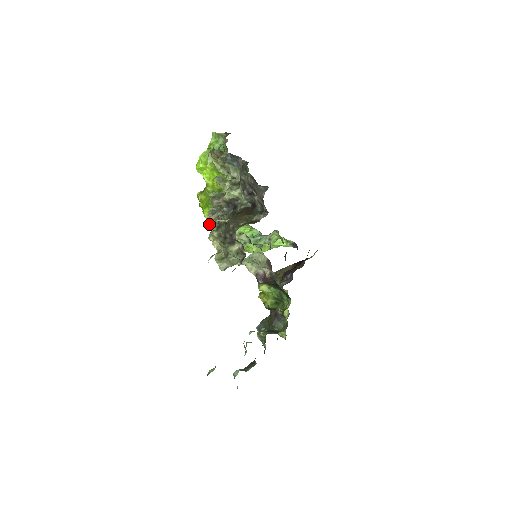
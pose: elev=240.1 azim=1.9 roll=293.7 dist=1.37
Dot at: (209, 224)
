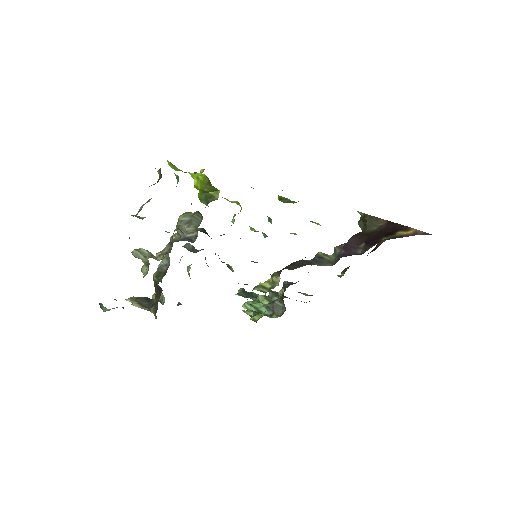
Dot at: occluded
